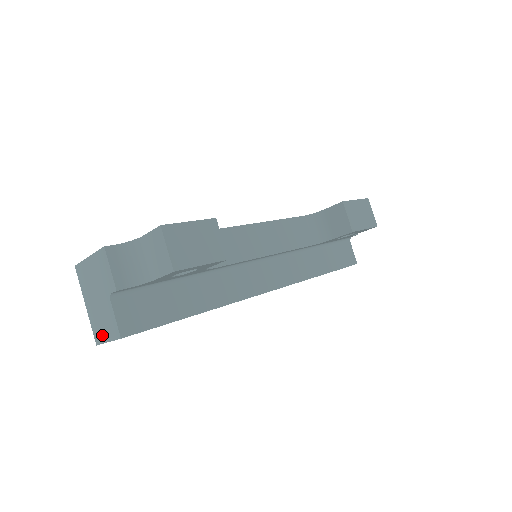
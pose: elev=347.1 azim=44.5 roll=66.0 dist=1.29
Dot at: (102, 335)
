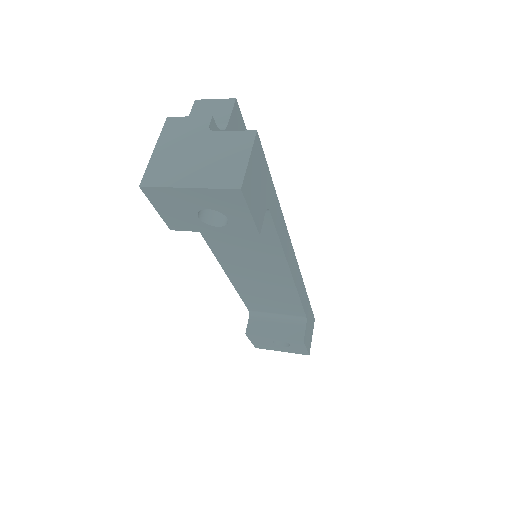
Dot at: (236, 167)
